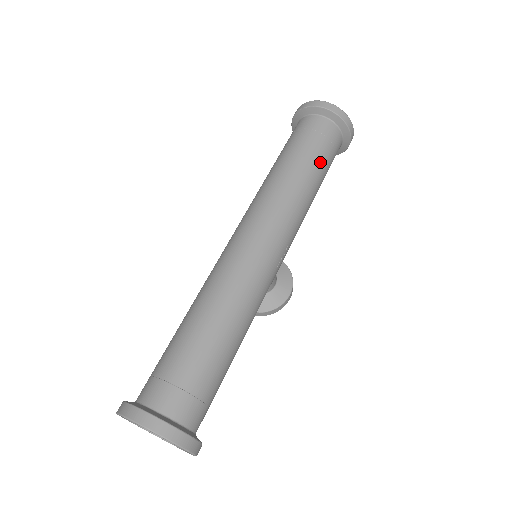
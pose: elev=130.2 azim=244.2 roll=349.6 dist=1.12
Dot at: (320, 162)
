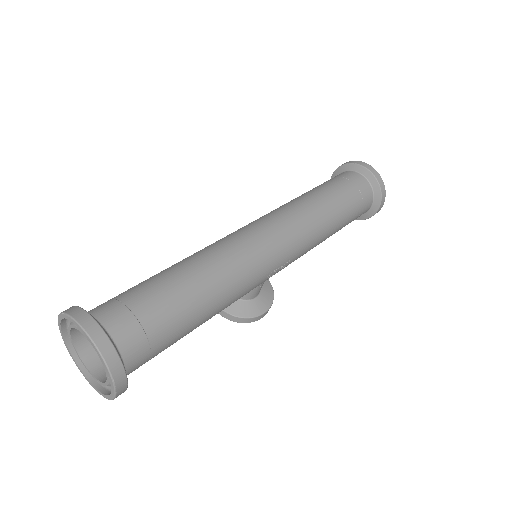
Dot at: (347, 209)
